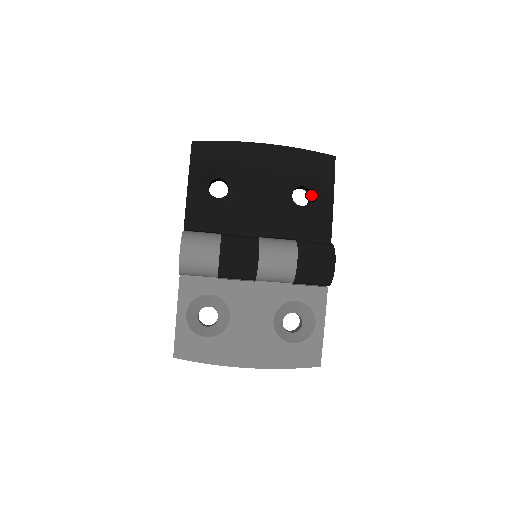
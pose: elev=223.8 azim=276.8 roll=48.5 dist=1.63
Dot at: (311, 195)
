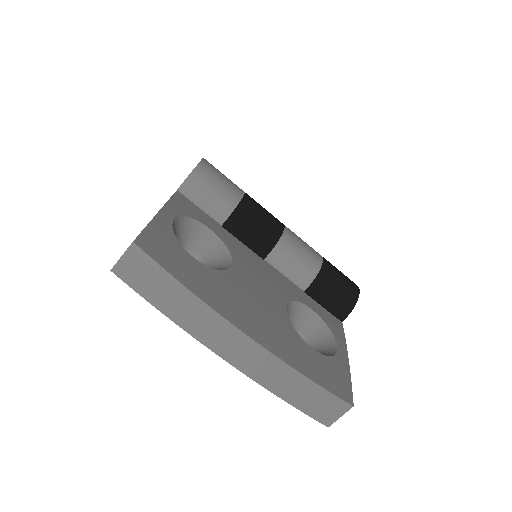
Dot at: occluded
